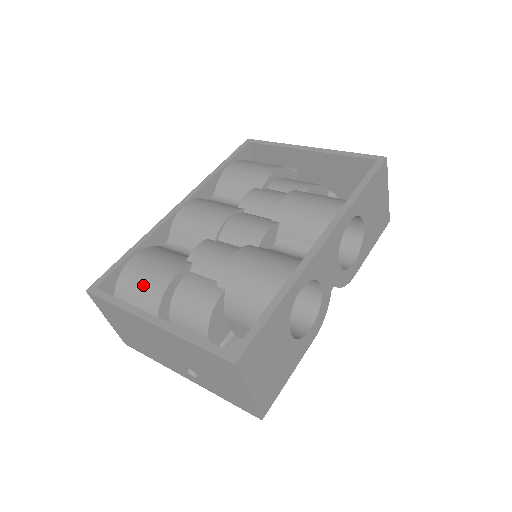
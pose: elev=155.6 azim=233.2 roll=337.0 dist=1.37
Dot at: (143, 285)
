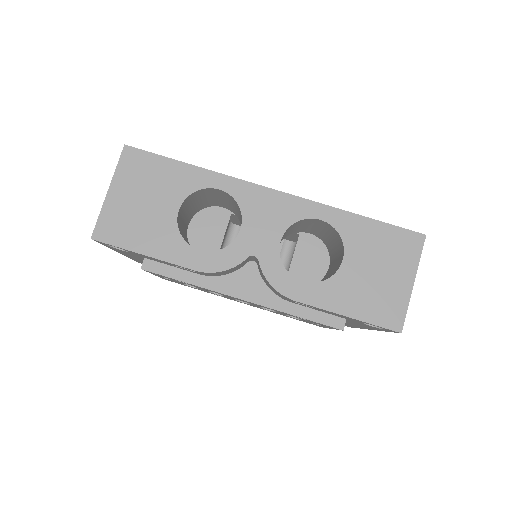
Dot at: occluded
